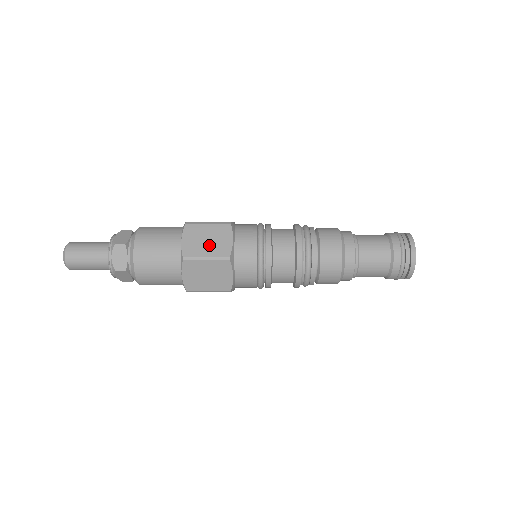
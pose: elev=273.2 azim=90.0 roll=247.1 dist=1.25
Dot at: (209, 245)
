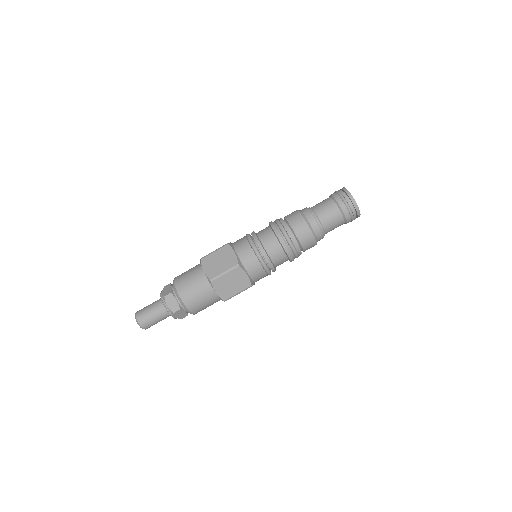
Dot at: (222, 264)
